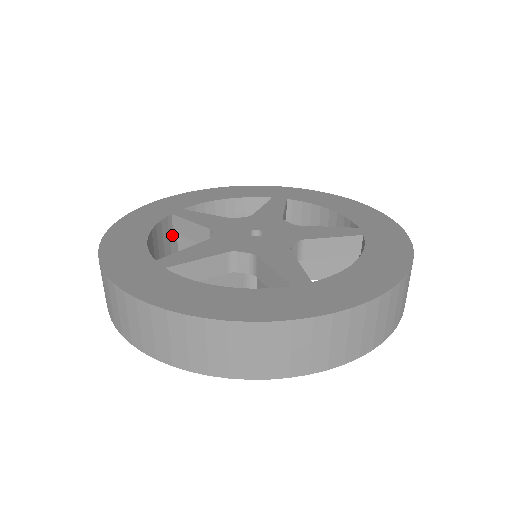
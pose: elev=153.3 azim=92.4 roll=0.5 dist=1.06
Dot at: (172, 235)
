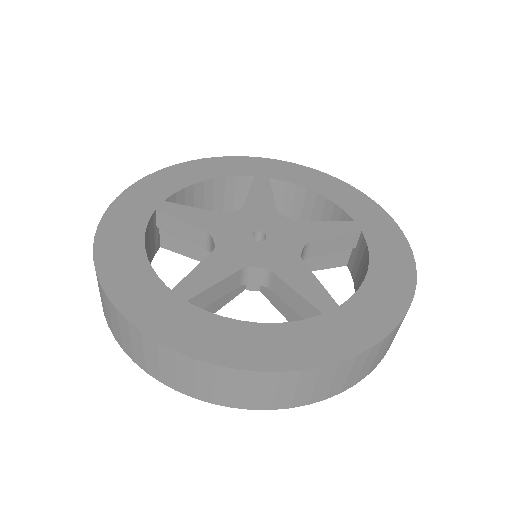
Dot at: (155, 231)
